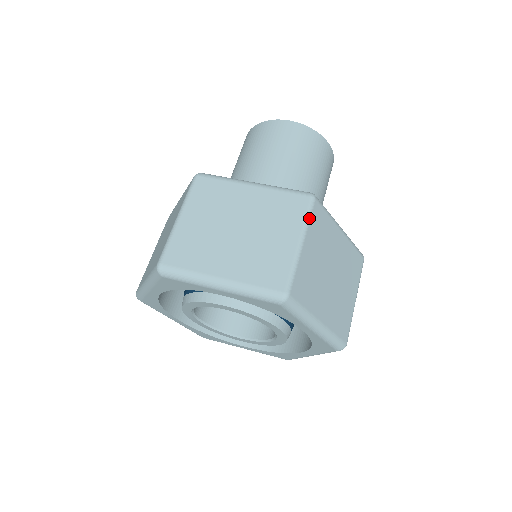
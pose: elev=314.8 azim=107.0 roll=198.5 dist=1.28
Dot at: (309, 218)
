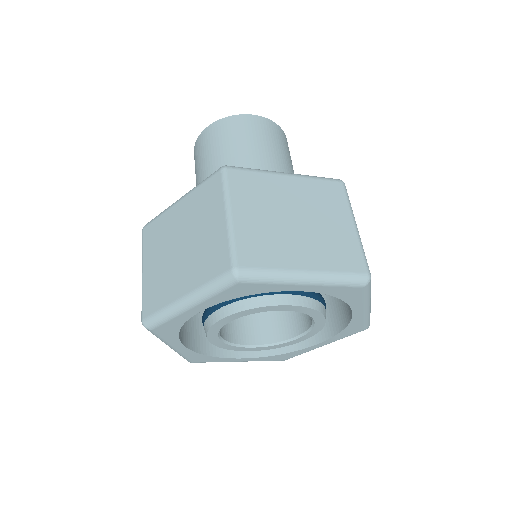
Dot at: occluded
